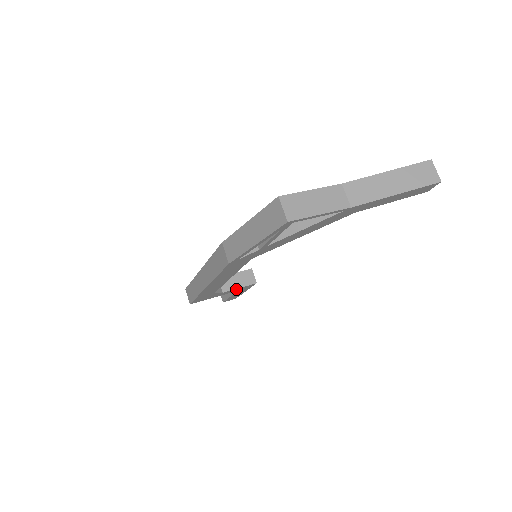
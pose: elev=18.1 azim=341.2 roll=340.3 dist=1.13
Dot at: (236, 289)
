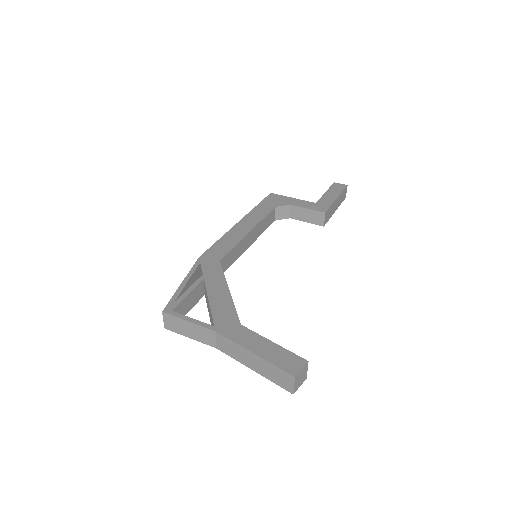
Dot at: (305, 220)
